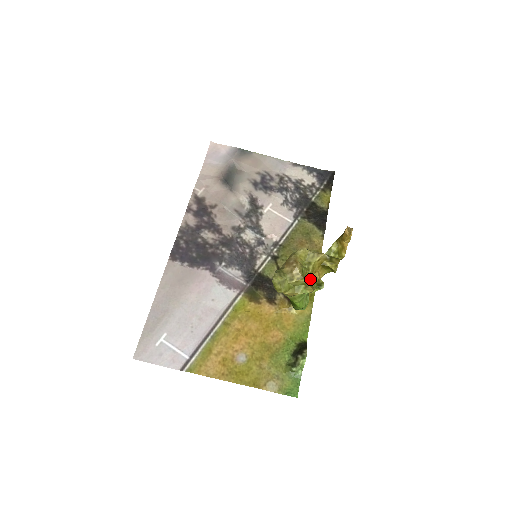
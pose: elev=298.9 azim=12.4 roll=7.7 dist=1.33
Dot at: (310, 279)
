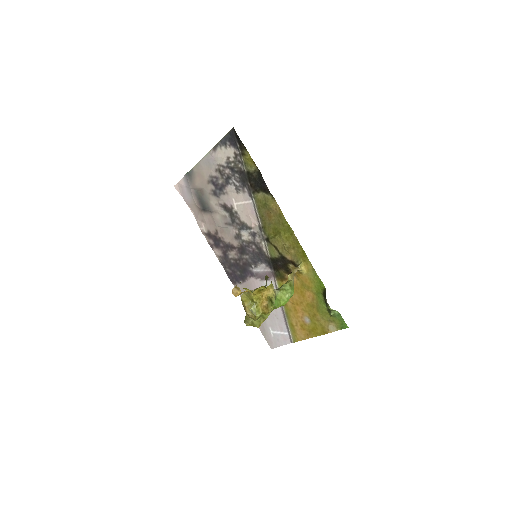
Dot at: (265, 302)
